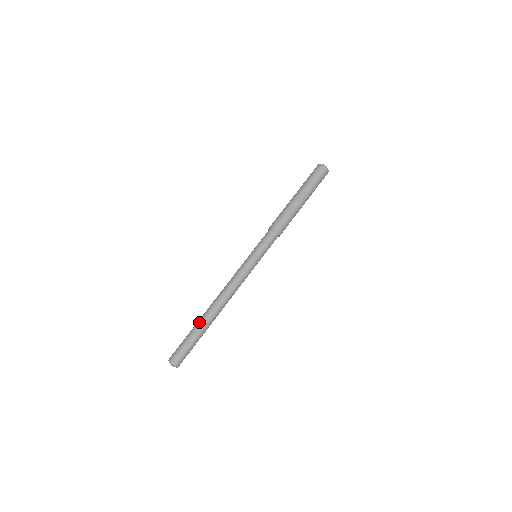
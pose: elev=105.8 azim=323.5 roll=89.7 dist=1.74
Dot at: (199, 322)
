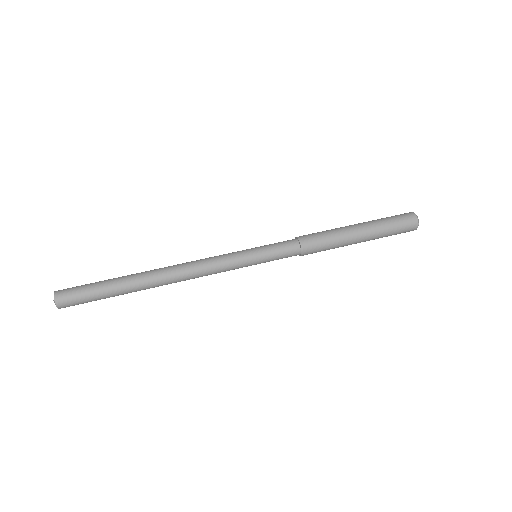
Dot at: (127, 277)
